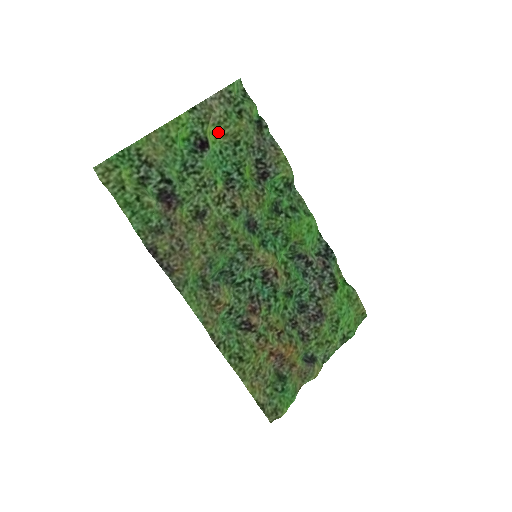
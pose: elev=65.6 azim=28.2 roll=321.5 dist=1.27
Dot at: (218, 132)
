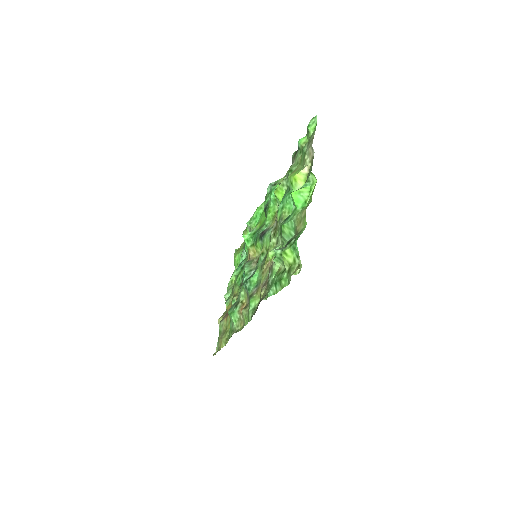
Dot at: (295, 172)
